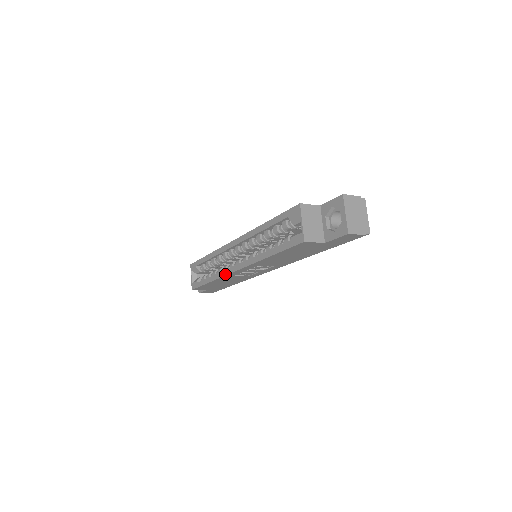
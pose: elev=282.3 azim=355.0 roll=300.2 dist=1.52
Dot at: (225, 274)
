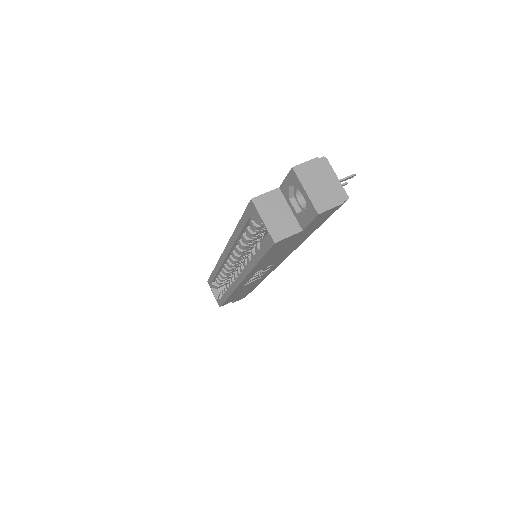
Dot at: (233, 289)
